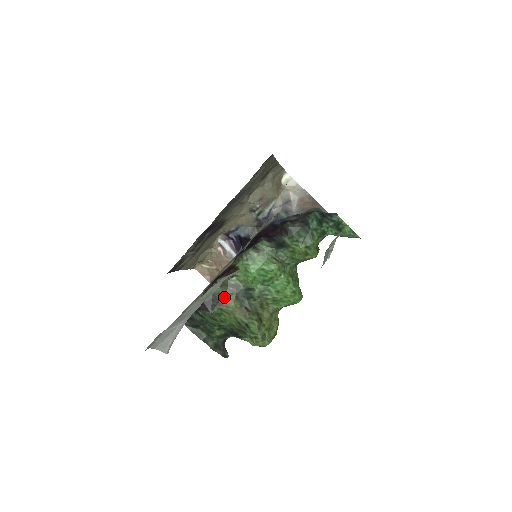
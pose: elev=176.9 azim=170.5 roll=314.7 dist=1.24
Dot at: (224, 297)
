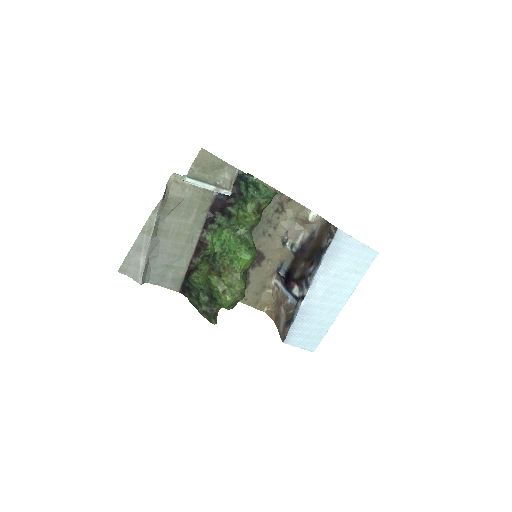
Dot at: (200, 264)
